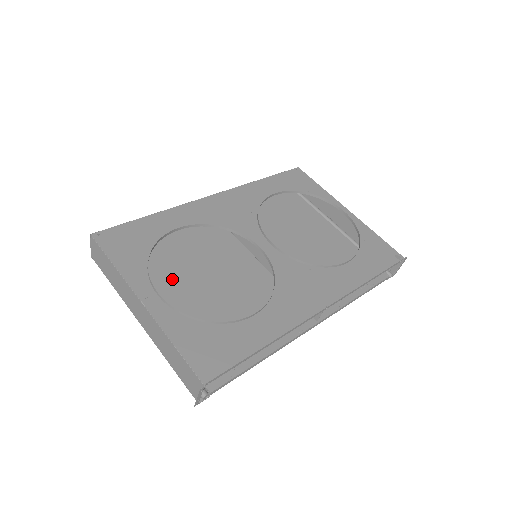
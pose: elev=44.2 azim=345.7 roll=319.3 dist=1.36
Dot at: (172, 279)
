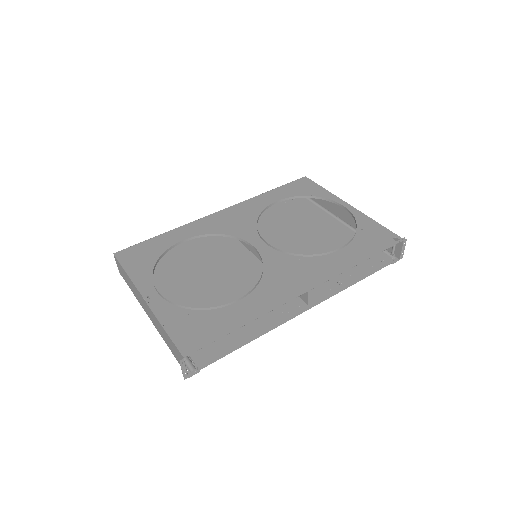
Dot at: (180, 282)
